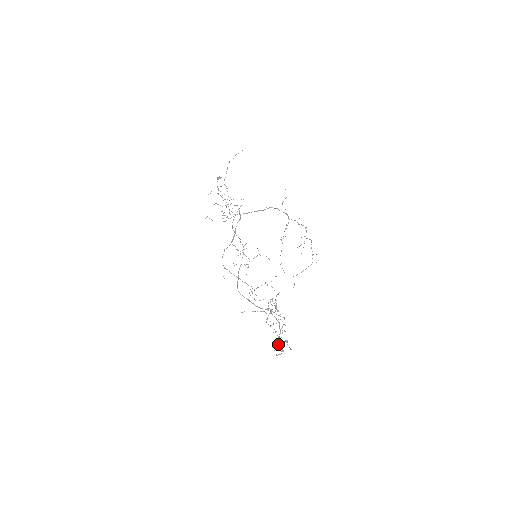
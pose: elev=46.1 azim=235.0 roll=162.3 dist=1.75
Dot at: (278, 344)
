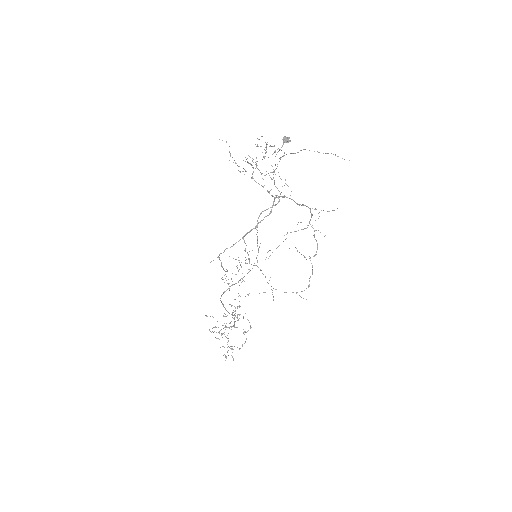
Dot at: (219, 332)
